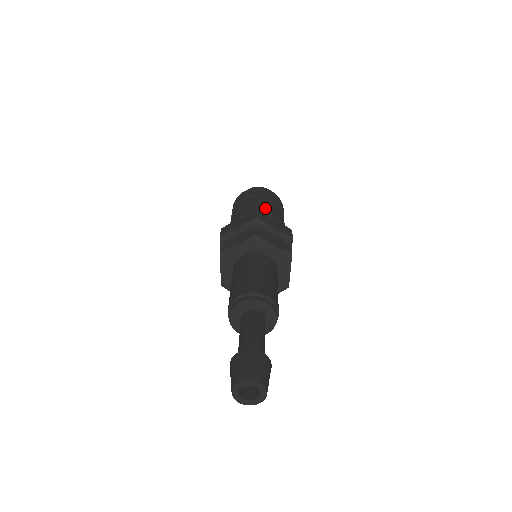
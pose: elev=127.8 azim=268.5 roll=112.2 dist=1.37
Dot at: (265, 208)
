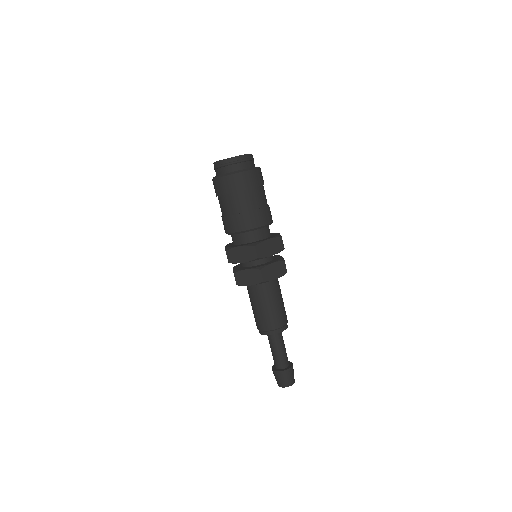
Dot at: (255, 218)
